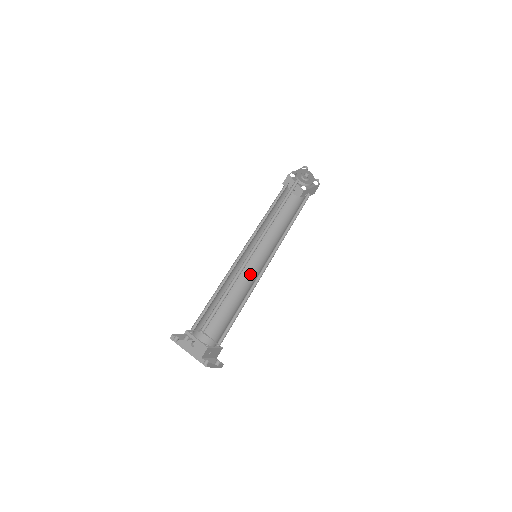
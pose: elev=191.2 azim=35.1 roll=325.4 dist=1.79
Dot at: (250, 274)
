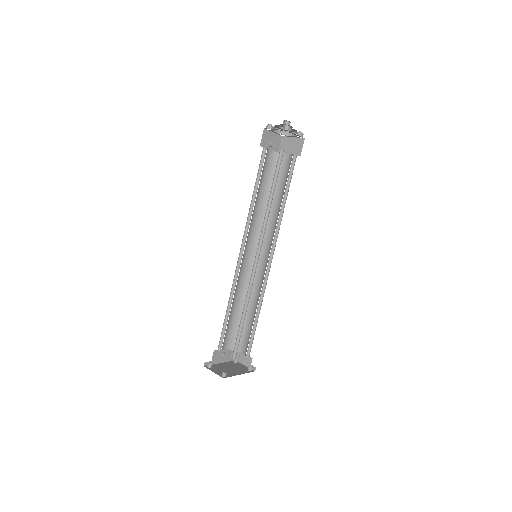
Dot at: occluded
